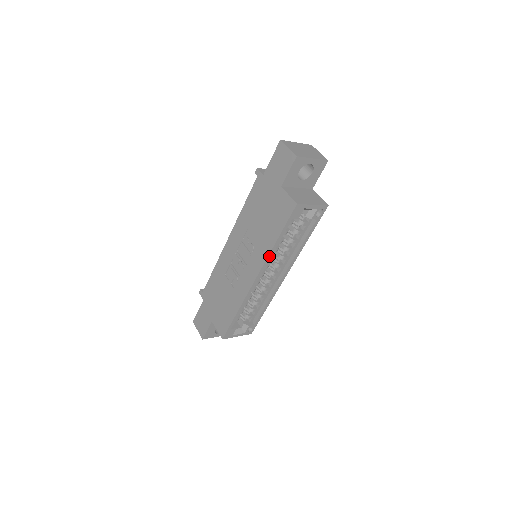
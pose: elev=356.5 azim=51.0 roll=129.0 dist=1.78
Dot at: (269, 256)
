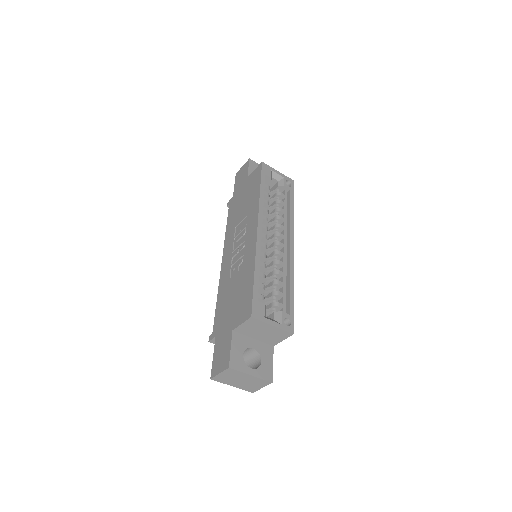
Dot at: (260, 205)
